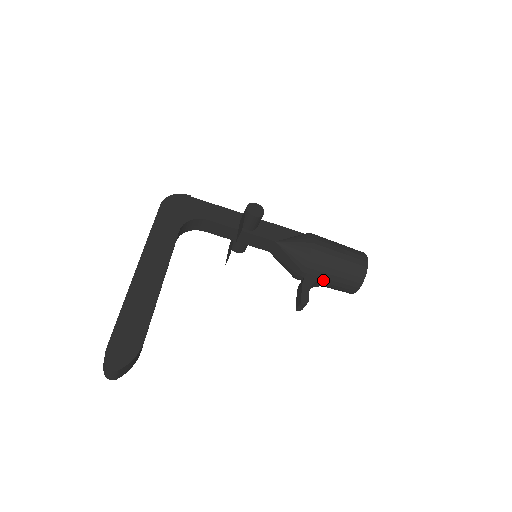
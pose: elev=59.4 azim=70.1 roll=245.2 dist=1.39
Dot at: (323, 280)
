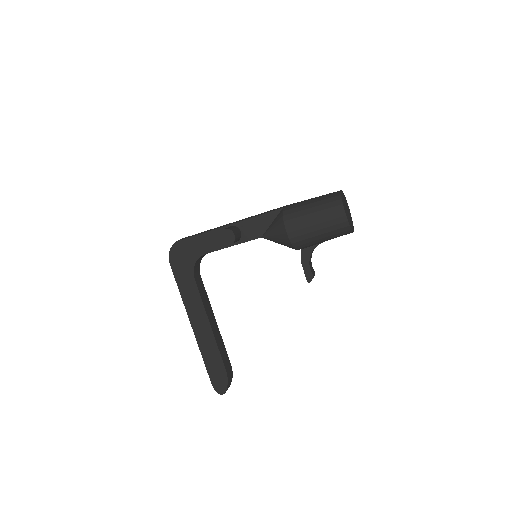
Dot at: (317, 245)
